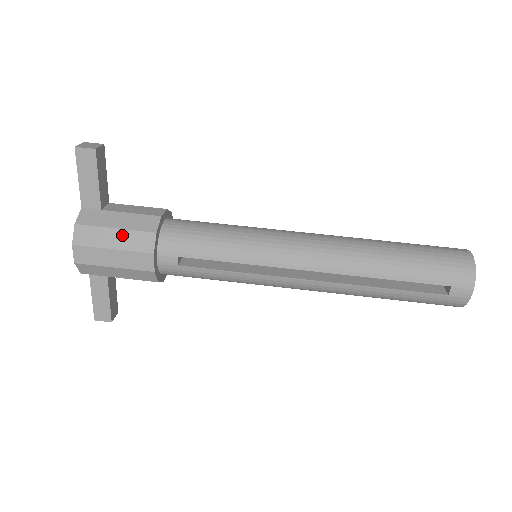
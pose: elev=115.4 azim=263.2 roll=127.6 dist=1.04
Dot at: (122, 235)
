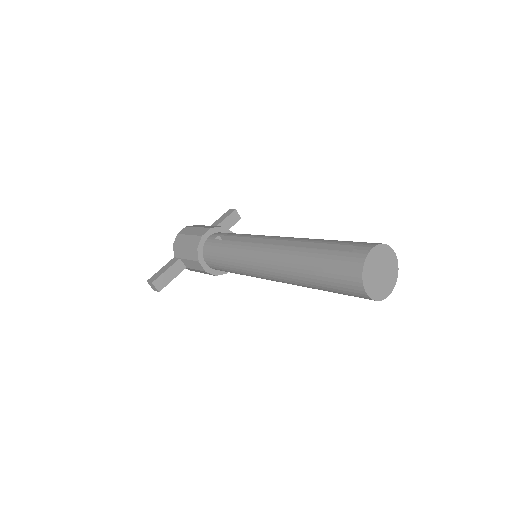
Dot at: (208, 226)
